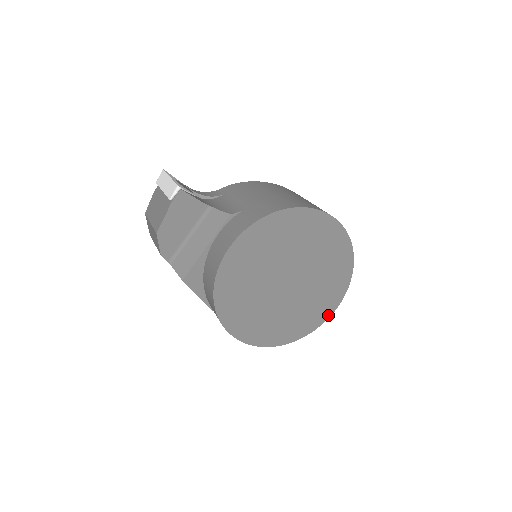
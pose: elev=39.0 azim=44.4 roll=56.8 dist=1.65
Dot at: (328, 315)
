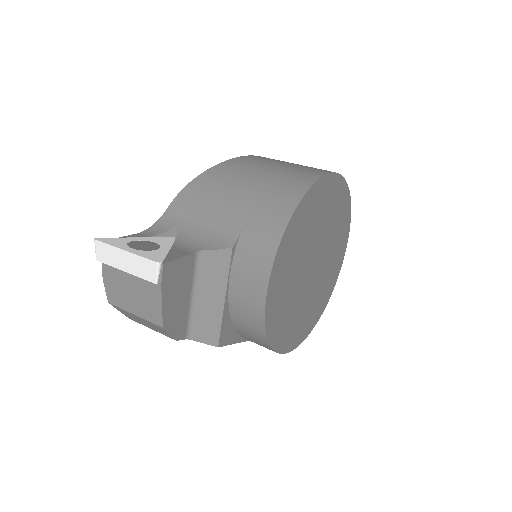
Dot at: (343, 257)
